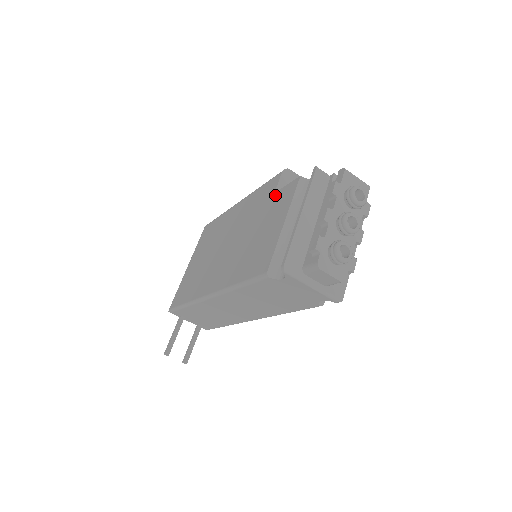
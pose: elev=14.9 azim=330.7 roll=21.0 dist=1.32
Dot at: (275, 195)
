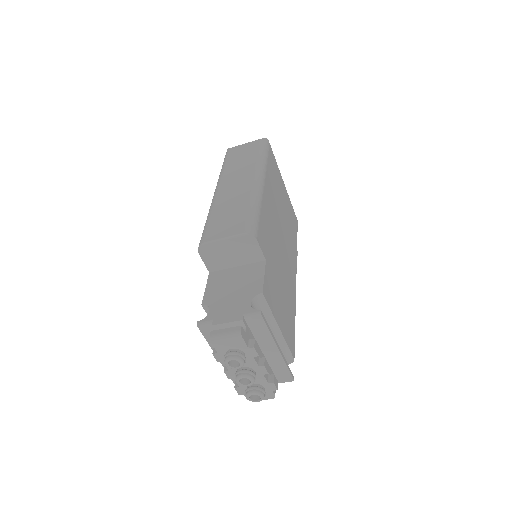
Dot at: occluded
